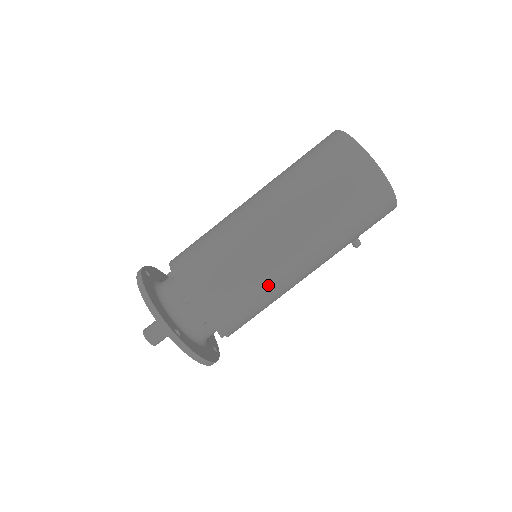
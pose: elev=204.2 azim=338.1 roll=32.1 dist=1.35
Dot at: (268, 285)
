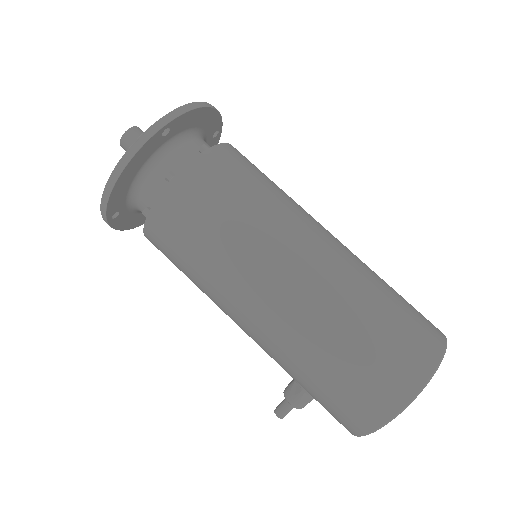
Dot at: (242, 247)
